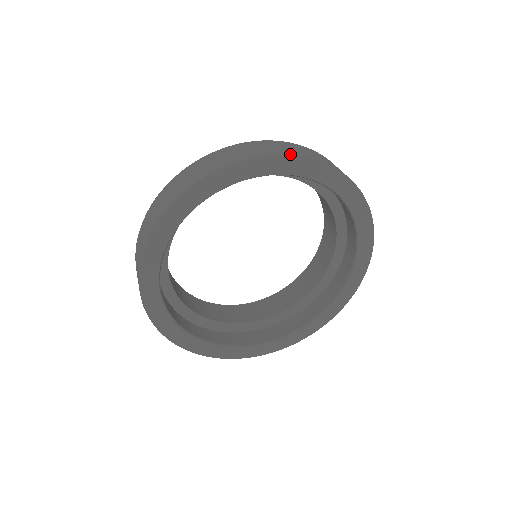
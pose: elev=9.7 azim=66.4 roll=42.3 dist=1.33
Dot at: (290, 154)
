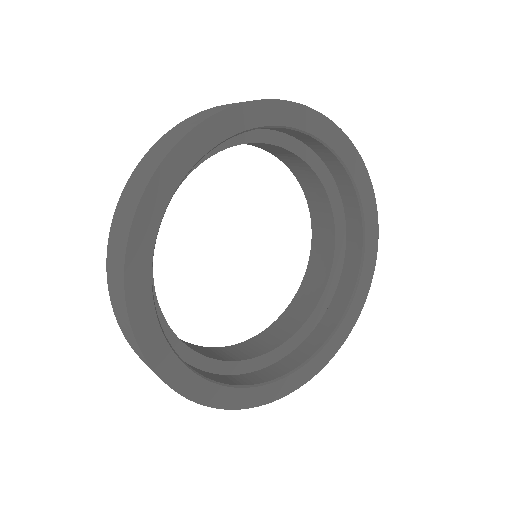
Dot at: (363, 163)
